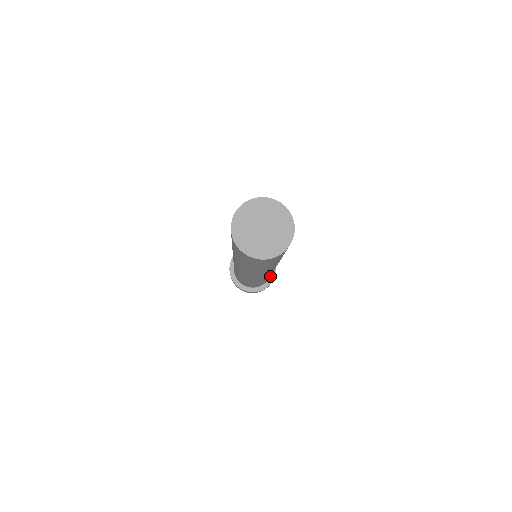
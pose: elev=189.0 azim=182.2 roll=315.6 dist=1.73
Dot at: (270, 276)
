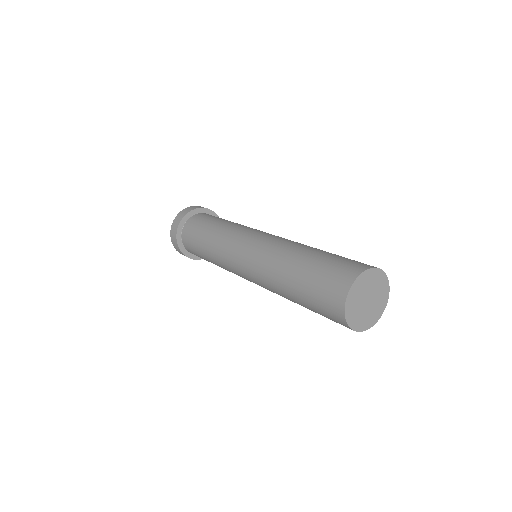
Dot at: occluded
